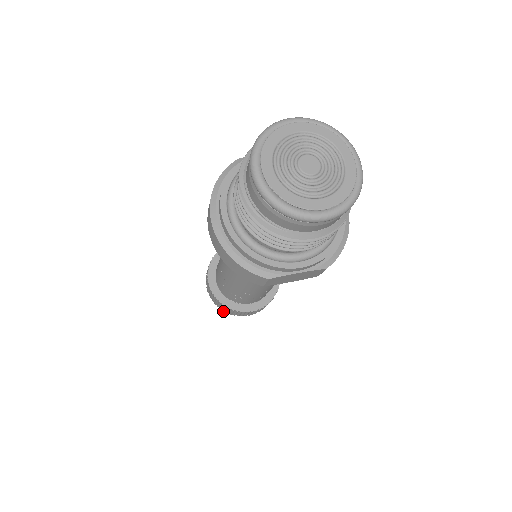
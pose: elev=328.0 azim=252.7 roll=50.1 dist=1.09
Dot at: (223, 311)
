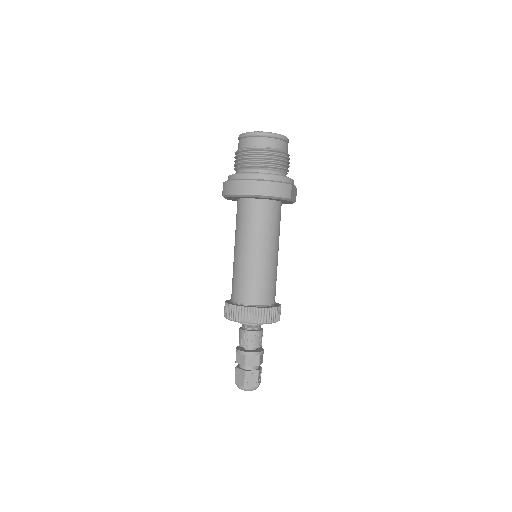
Dot at: (254, 385)
